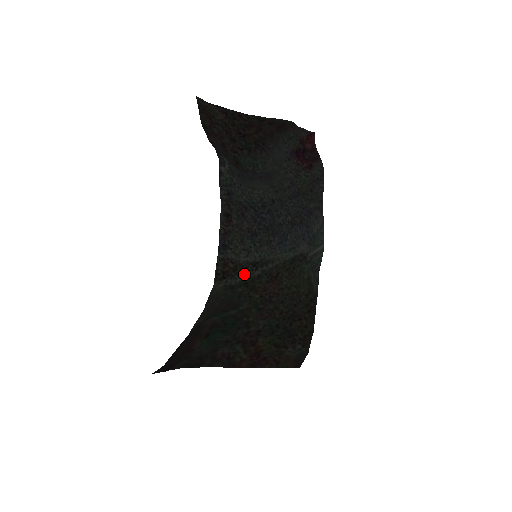
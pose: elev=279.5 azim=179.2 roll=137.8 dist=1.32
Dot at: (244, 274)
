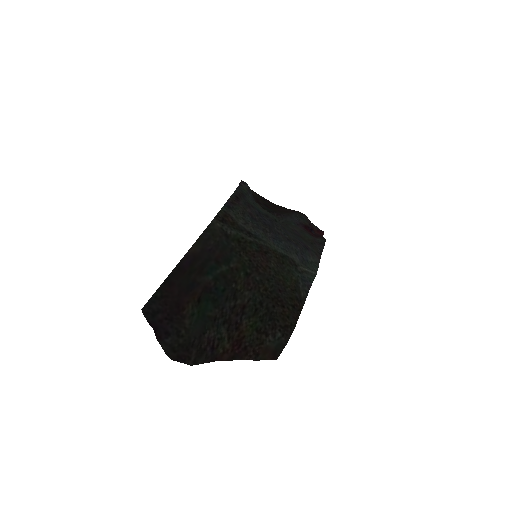
Dot at: (239, 232)
